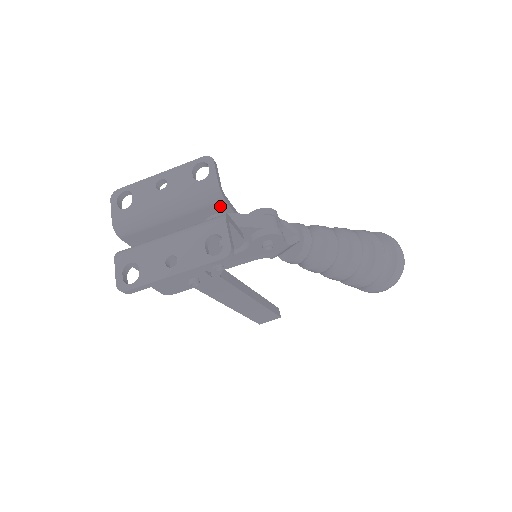
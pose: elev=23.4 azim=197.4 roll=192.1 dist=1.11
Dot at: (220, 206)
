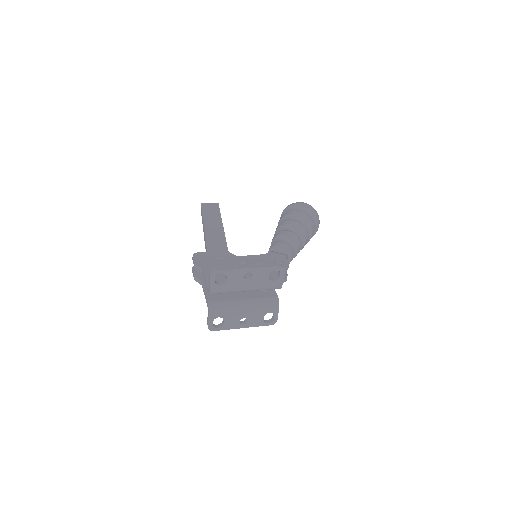
Dot at: occluded
